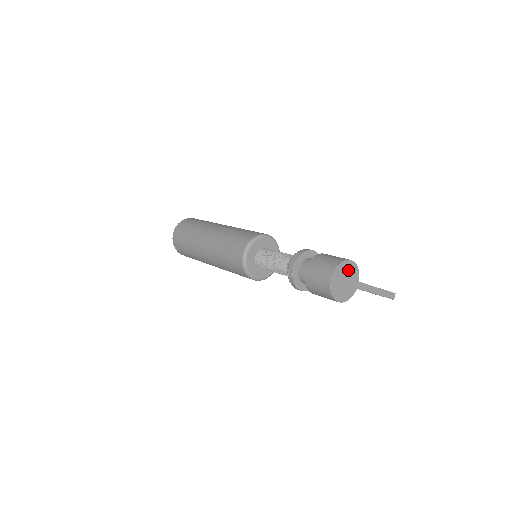
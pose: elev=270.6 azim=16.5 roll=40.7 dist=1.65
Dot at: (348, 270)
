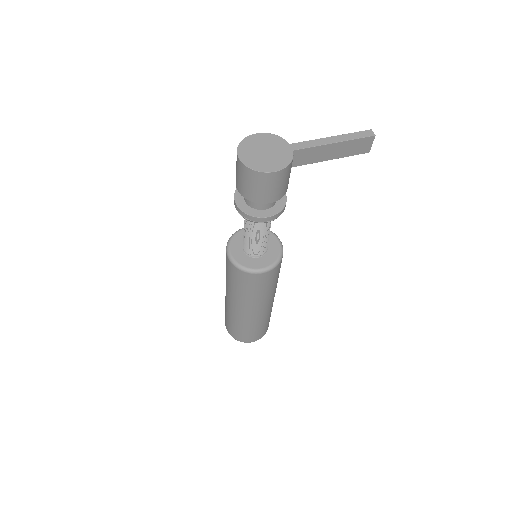
Dot at: (260, 142)
